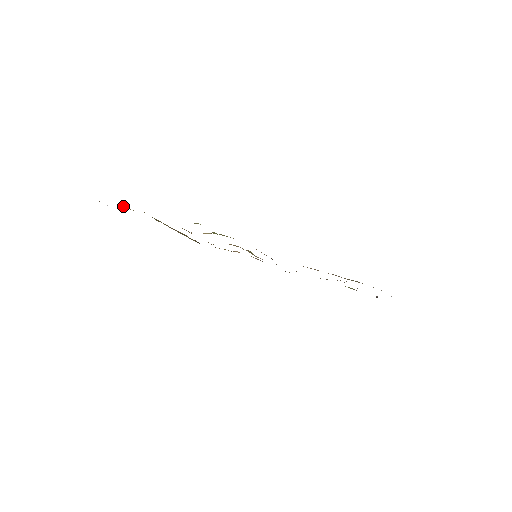
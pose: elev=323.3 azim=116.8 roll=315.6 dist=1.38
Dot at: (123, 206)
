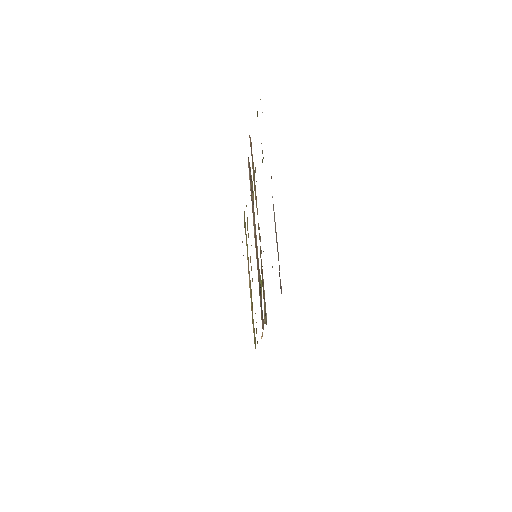
Dot at: occluded
